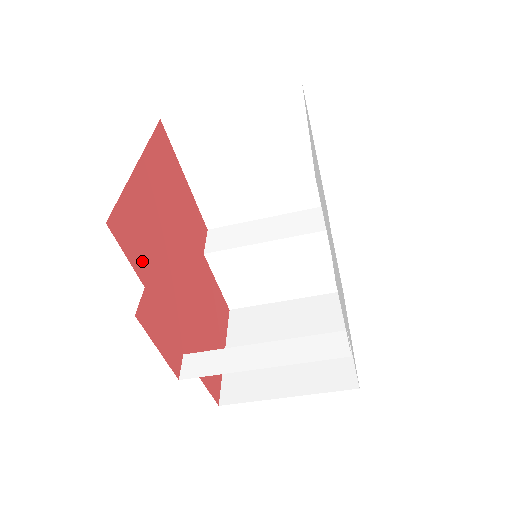
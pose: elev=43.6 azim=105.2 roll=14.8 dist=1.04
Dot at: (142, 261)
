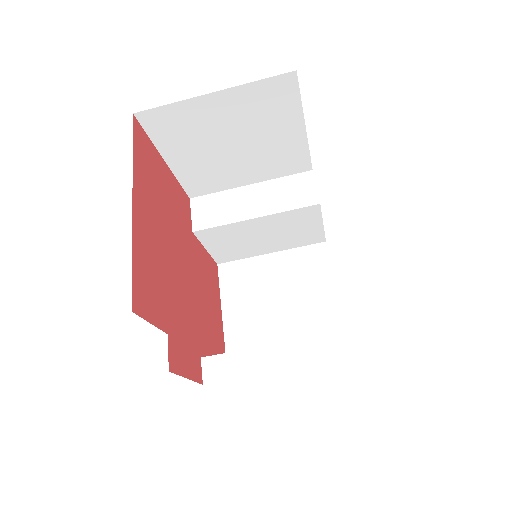
Dot at: (160, 310)
